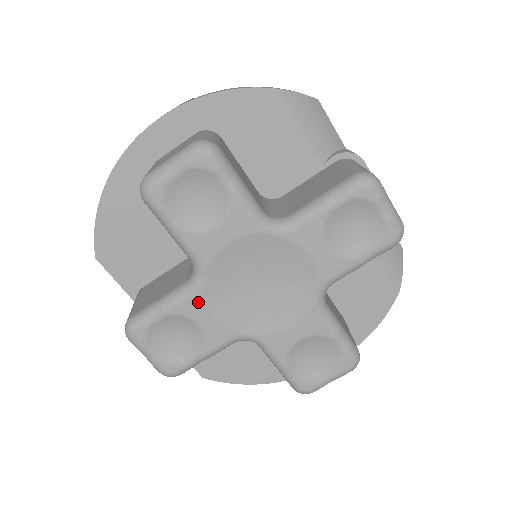
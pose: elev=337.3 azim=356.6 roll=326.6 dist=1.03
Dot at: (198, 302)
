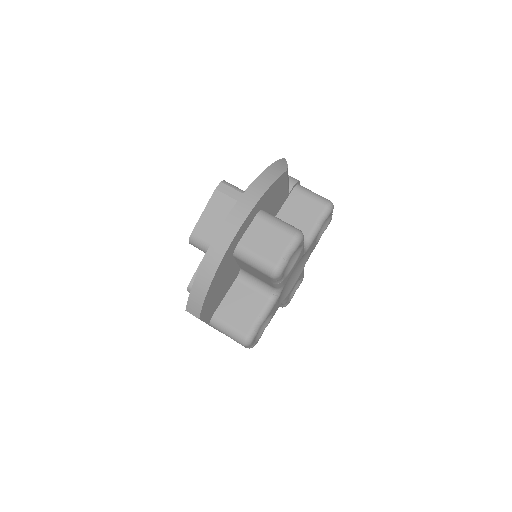
Dot at: (276, 304)
